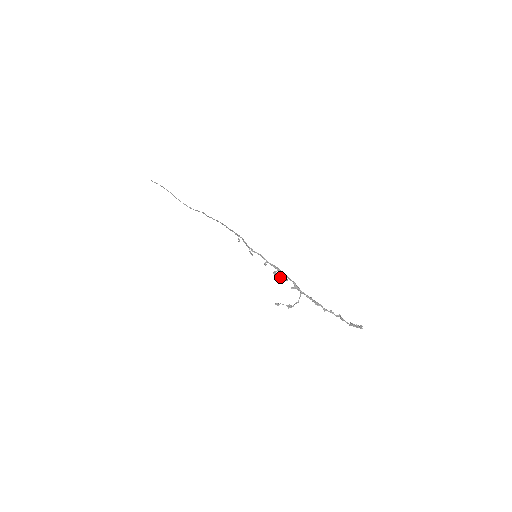
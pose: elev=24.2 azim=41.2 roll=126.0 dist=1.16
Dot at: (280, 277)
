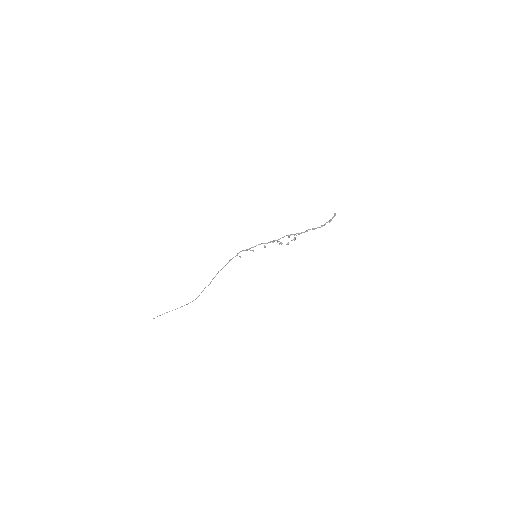
Dot at: (277, 242)
